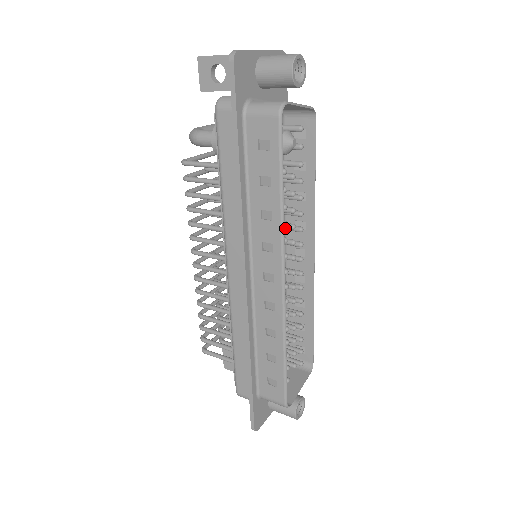
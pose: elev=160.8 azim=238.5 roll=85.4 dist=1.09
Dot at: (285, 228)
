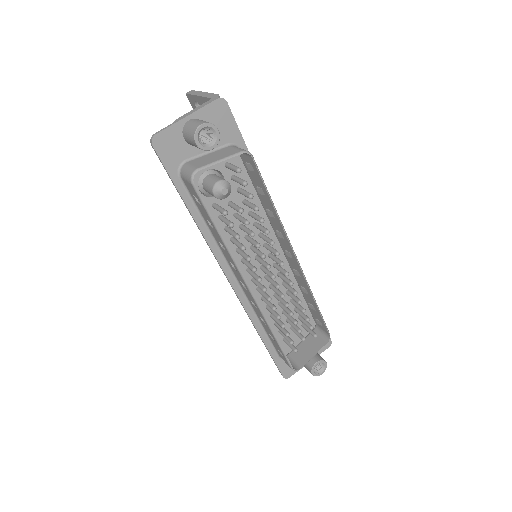
Dot at: (254, 245)
